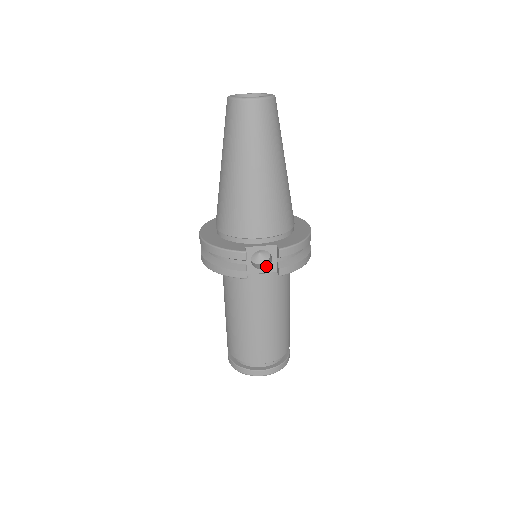
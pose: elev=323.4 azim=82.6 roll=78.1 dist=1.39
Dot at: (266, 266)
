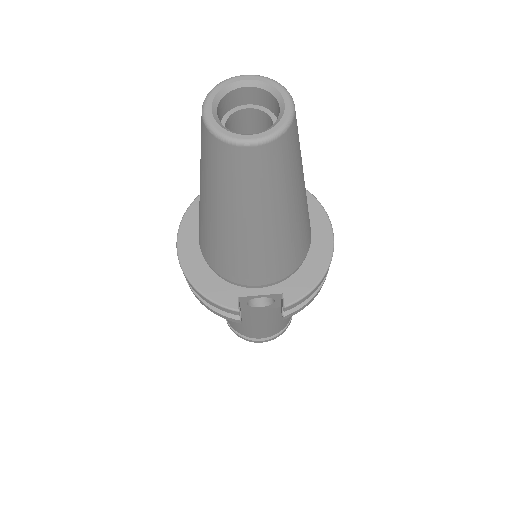
Dot at: (267, 302)
